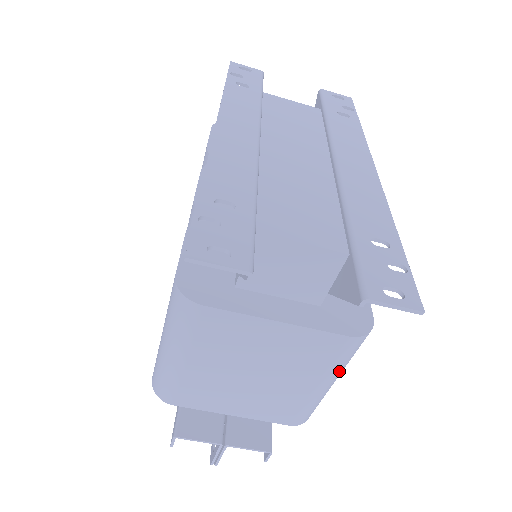
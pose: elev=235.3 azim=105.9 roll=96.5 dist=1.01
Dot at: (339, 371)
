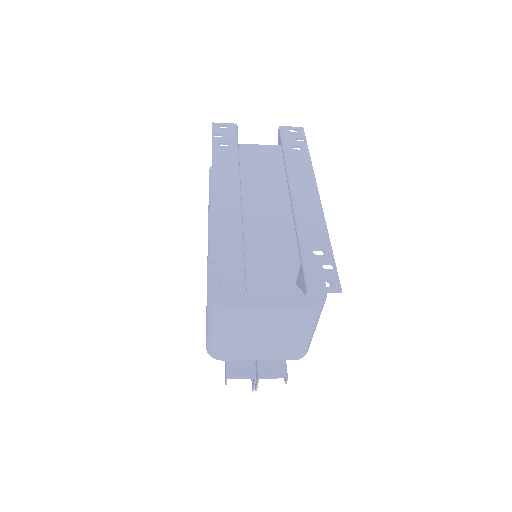
Dot at: (314, 325)
